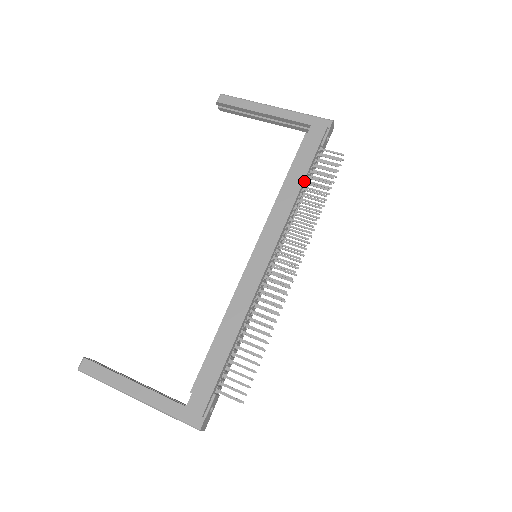
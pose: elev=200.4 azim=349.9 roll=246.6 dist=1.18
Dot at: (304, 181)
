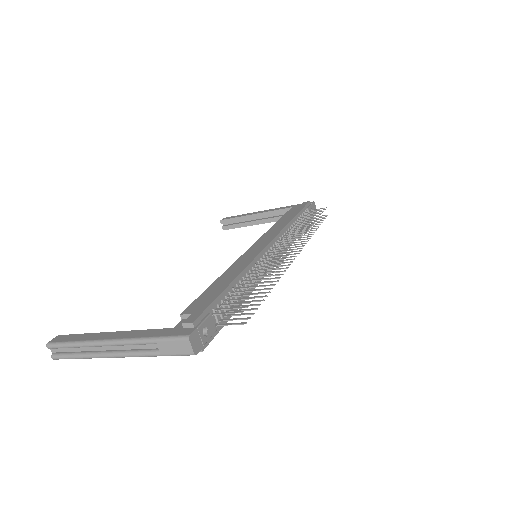
Dot at: (295, 218)
